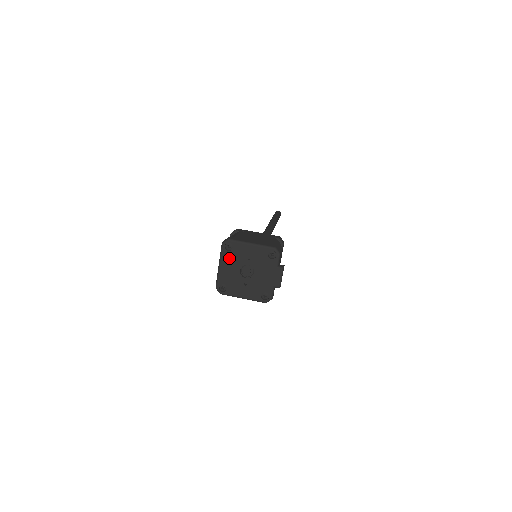
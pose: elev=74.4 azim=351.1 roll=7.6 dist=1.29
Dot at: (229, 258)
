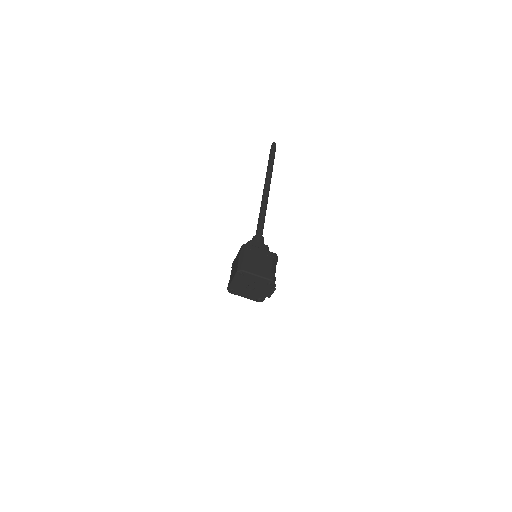
Dot at: (240, 279)
